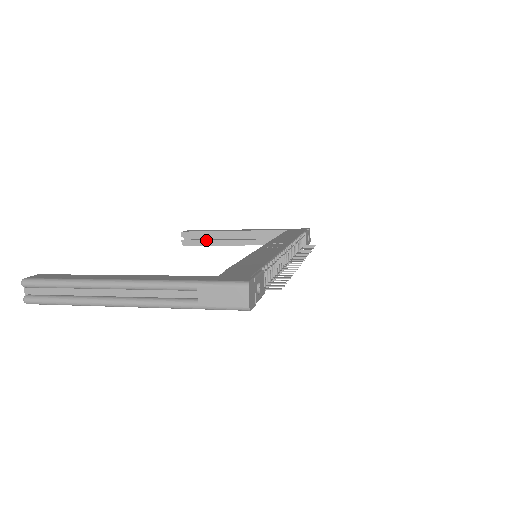
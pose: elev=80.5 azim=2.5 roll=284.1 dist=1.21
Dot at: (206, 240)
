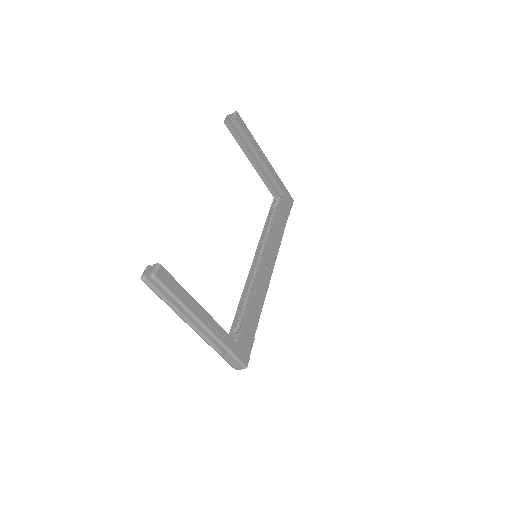
Dot at: (241, 140)
